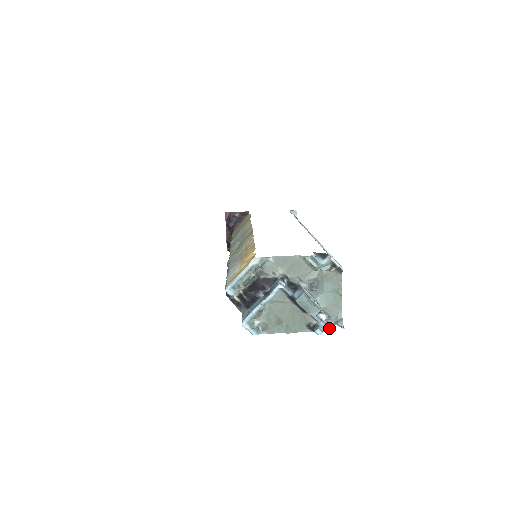
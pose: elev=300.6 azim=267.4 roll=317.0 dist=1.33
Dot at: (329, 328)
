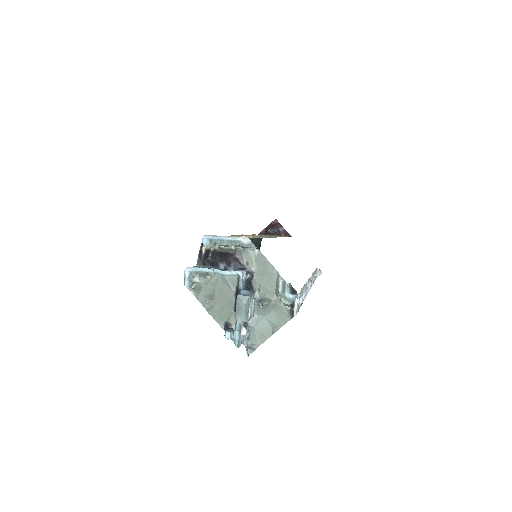
Dot at: (238, 342)
